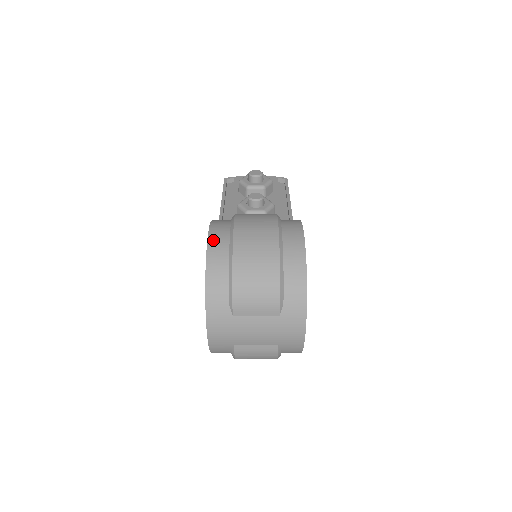
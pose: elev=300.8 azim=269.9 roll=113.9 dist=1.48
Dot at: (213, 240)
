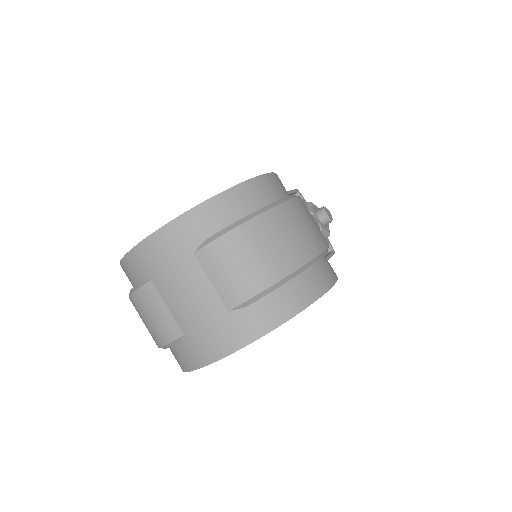
Dot at: (267, 181)
